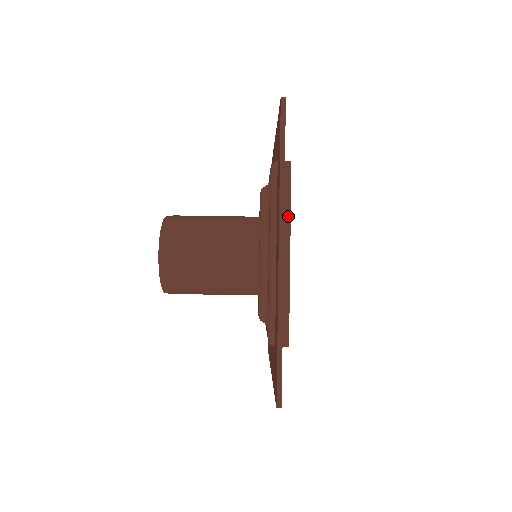
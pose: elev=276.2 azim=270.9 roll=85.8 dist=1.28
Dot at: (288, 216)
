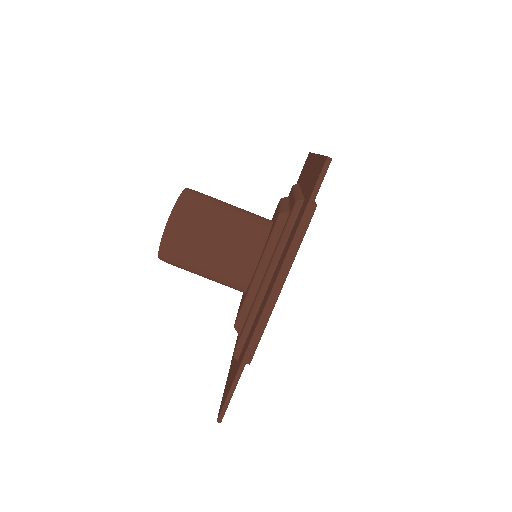
Dot at: (293, 256)
